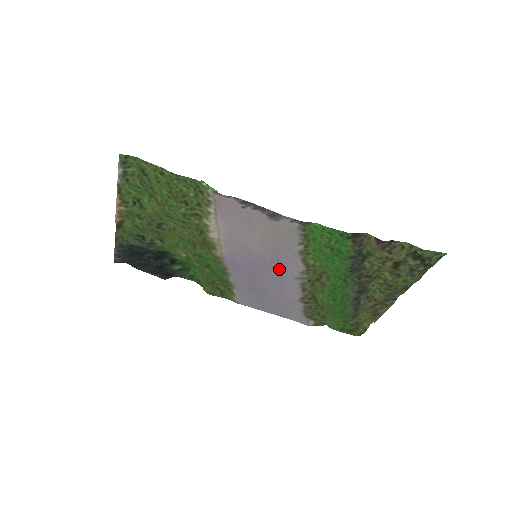
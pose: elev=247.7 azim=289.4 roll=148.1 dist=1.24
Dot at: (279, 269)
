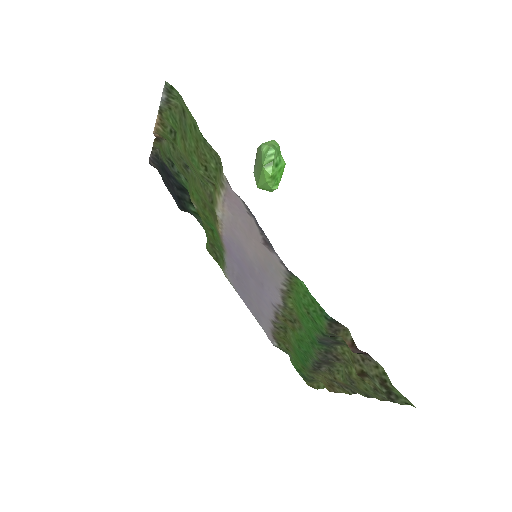
Dot at: (262, 285)
